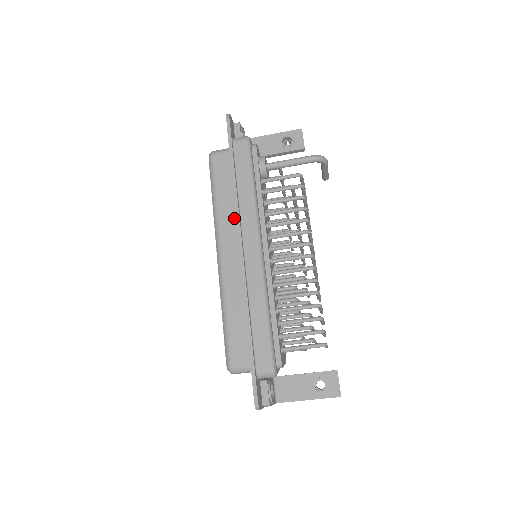
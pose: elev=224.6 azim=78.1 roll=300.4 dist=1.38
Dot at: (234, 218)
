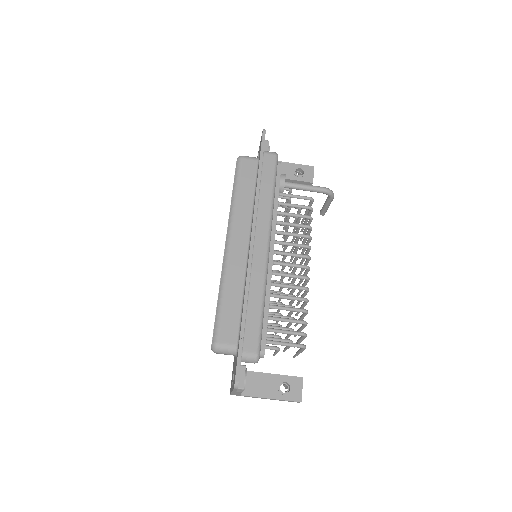
Dot at: (249, 215)
